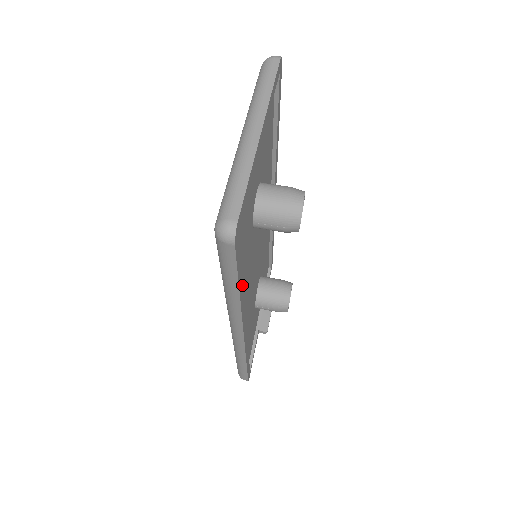
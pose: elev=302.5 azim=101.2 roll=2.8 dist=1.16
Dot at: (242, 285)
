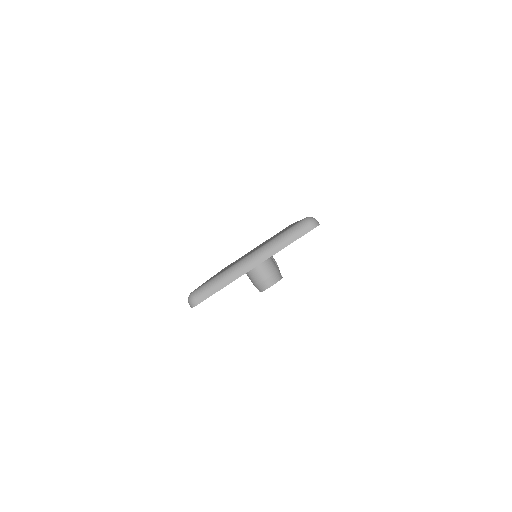
Dot at: occluded
